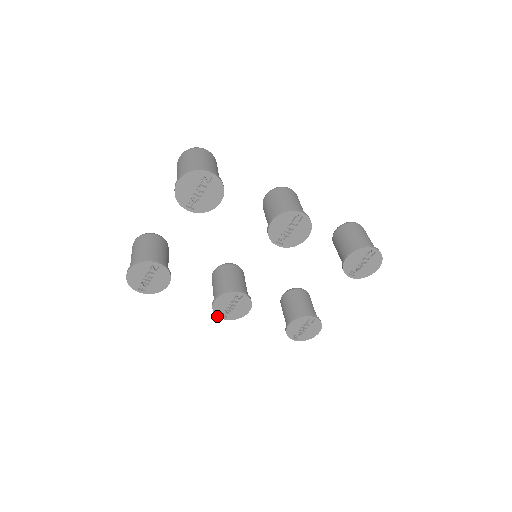
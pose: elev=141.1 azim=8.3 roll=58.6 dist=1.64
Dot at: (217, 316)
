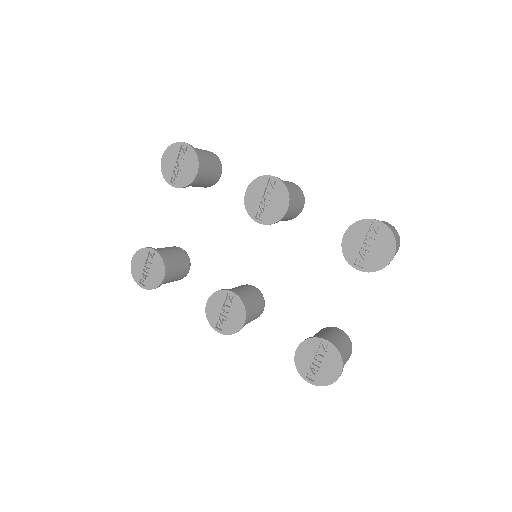
Dot at: (212, 327)
